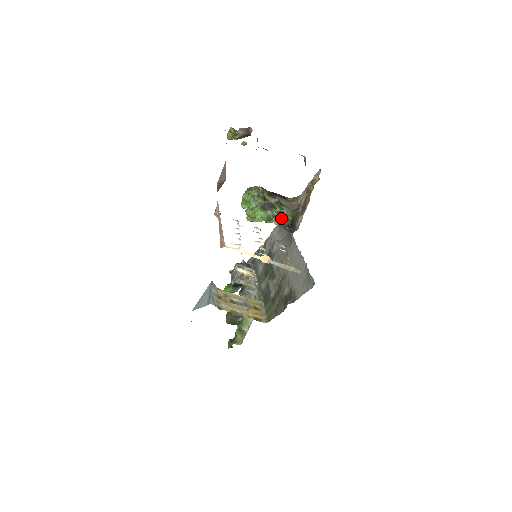
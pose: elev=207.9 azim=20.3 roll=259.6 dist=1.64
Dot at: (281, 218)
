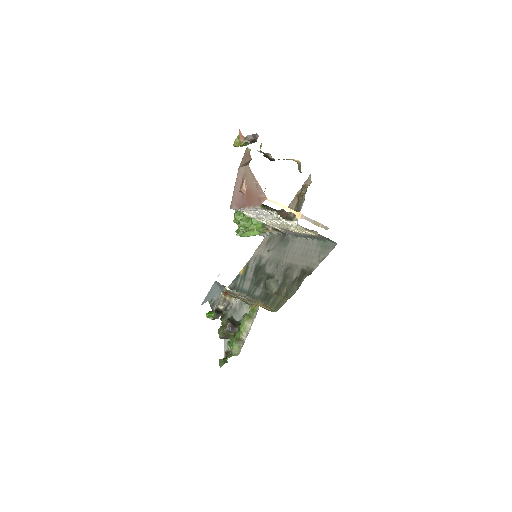
Dot at: occluded
